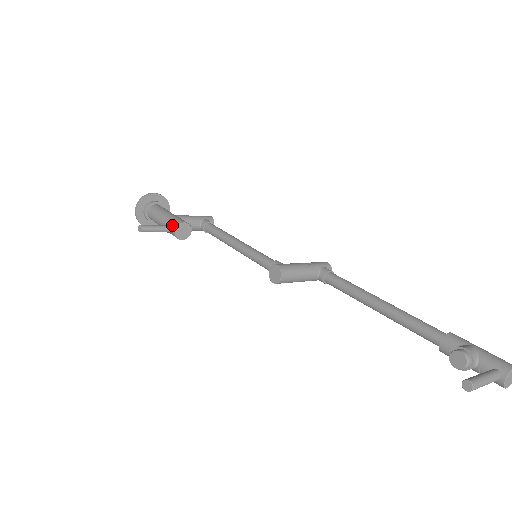
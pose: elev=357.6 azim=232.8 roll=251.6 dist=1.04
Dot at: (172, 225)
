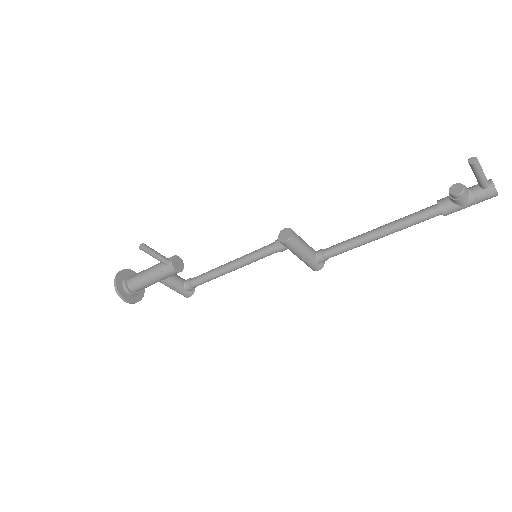
Dot at: (166, 259)
